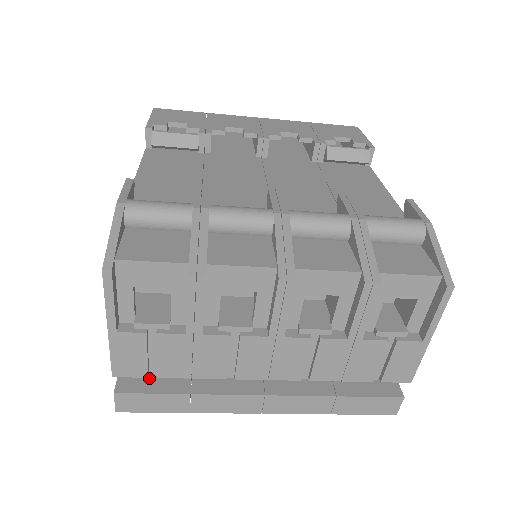
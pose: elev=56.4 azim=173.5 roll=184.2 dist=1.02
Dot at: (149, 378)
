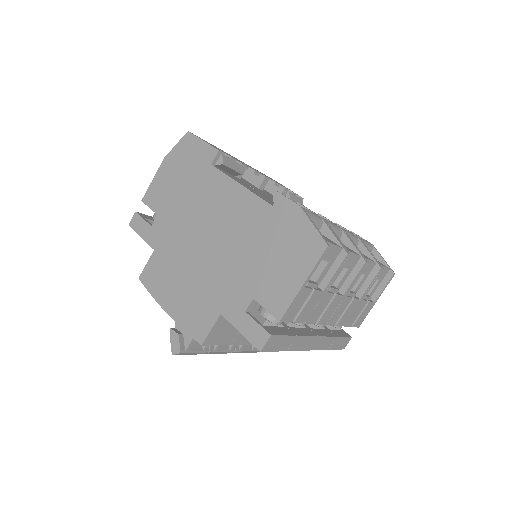
Dot at: (274, 327)
